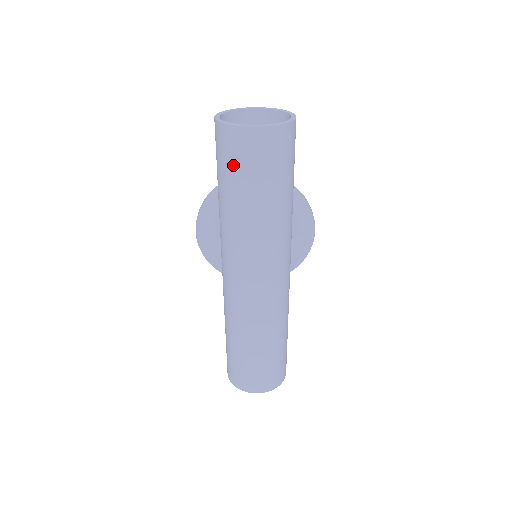
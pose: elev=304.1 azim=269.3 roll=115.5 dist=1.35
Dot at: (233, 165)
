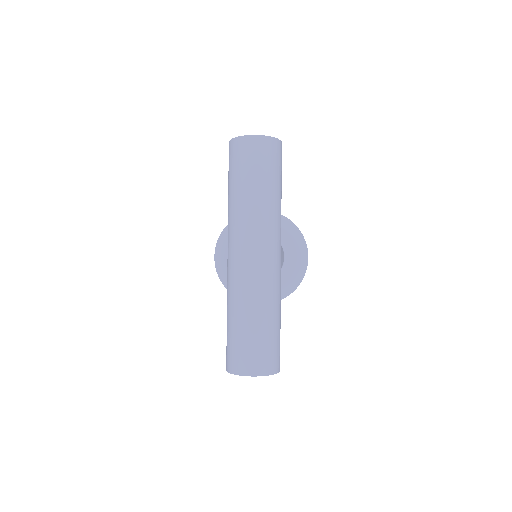
Dot at: (237, 163)
